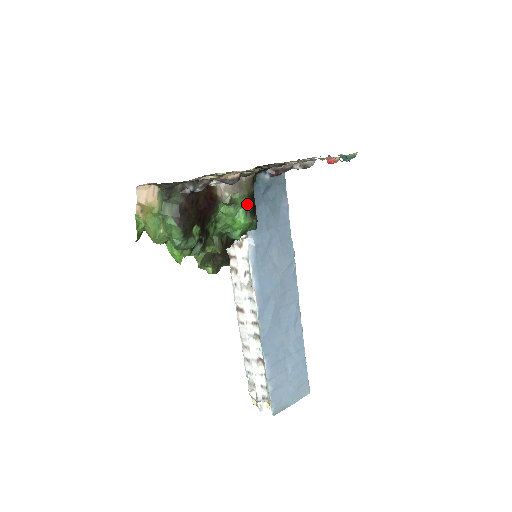
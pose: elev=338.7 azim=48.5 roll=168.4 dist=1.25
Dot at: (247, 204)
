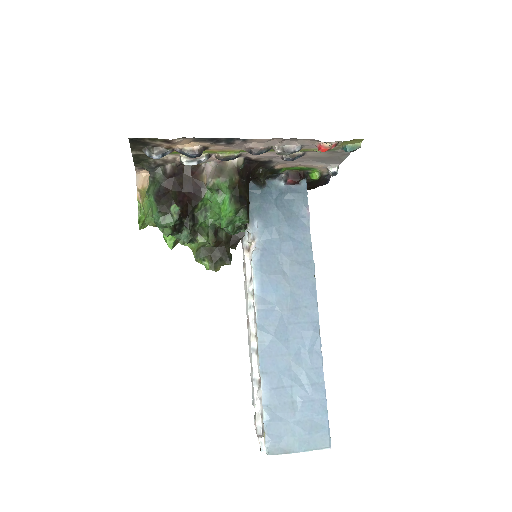
Dot at: (231, 191)
